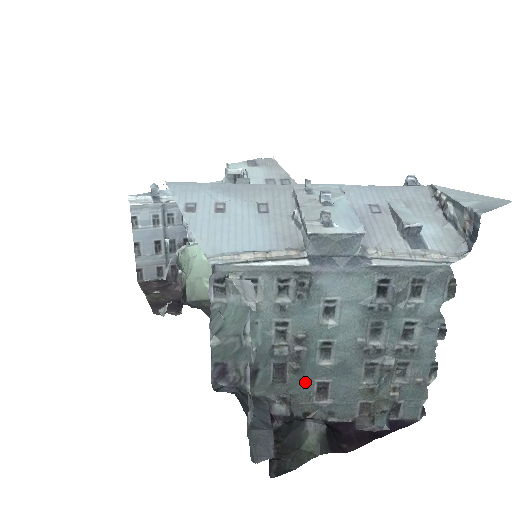
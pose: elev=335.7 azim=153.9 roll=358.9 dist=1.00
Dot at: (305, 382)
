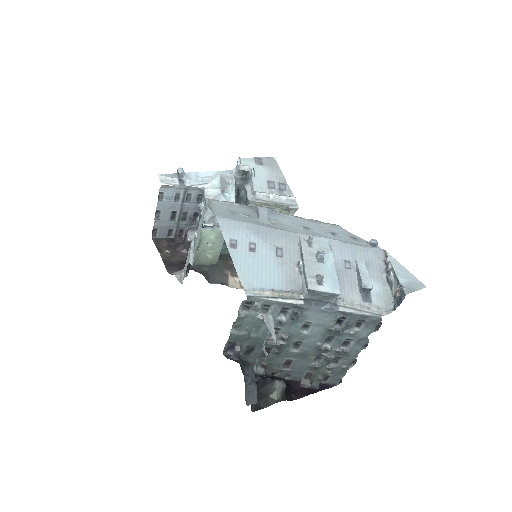
Dot at: (279, 358)
